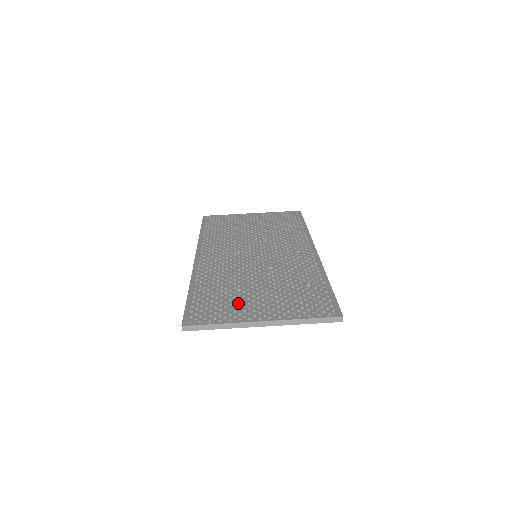
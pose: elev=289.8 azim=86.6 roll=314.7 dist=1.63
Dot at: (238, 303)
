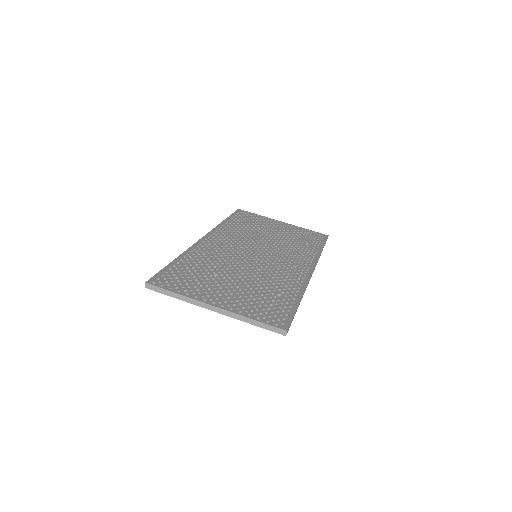
Dot at: (206, 284)
